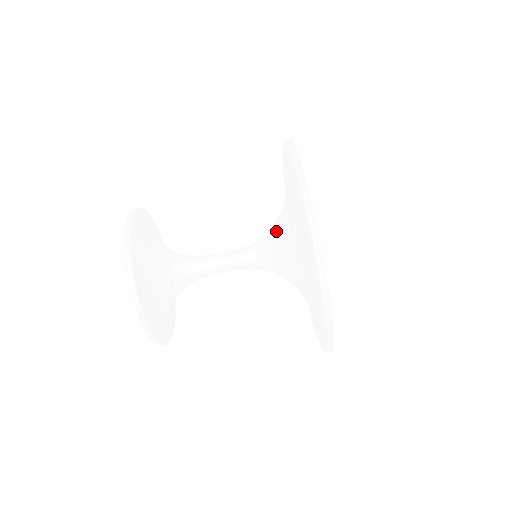
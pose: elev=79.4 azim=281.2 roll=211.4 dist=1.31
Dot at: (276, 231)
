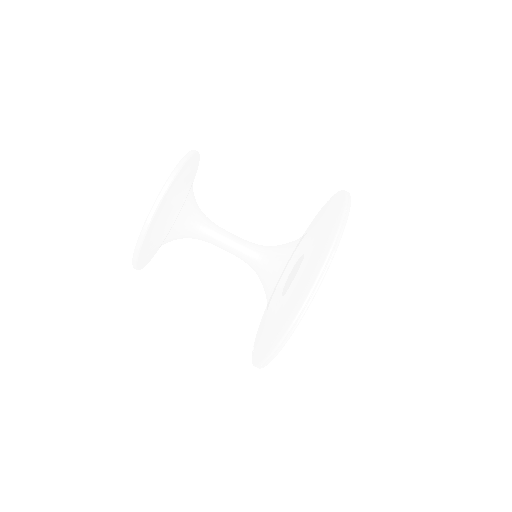
Dot at: (286, 252)
